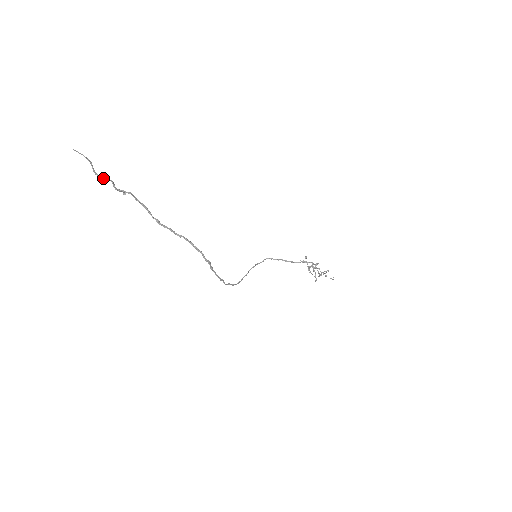
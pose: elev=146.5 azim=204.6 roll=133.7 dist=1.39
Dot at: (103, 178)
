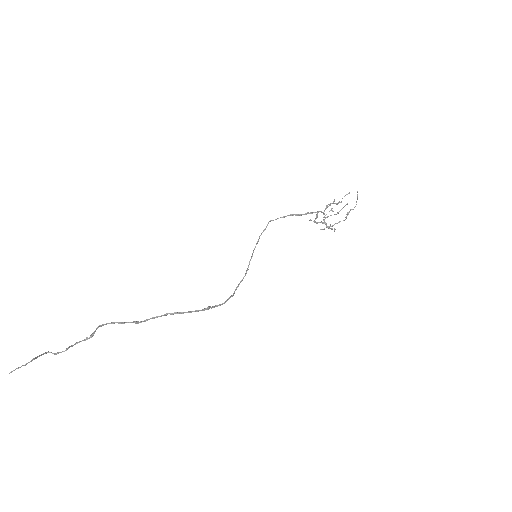
Dot at: (56, 354)
